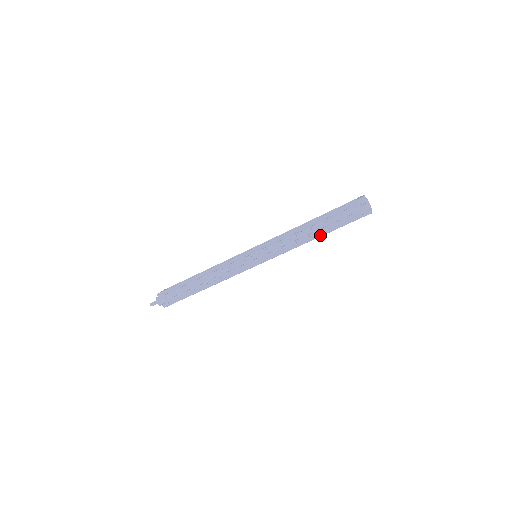
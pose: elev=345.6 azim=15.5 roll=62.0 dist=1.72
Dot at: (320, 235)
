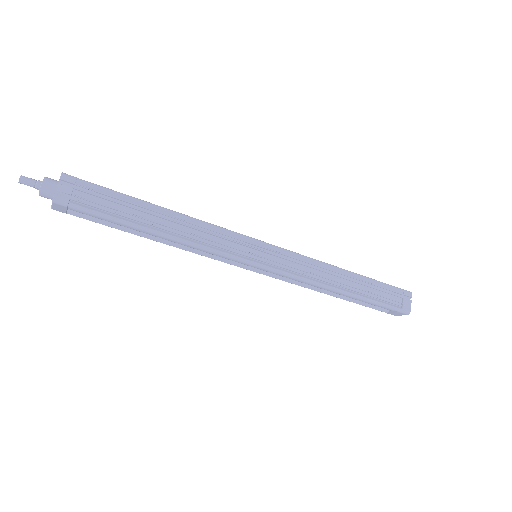
Dot at: (352, 294)
